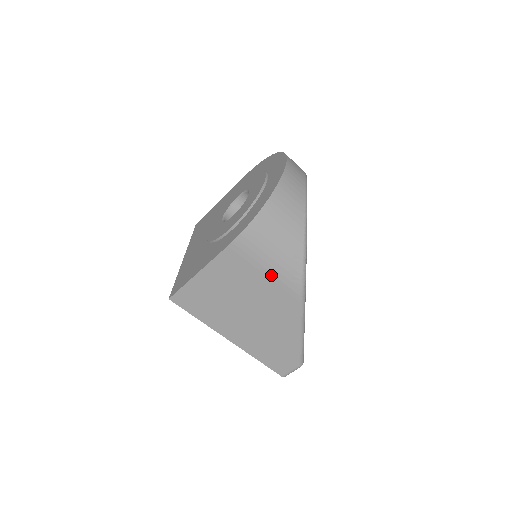
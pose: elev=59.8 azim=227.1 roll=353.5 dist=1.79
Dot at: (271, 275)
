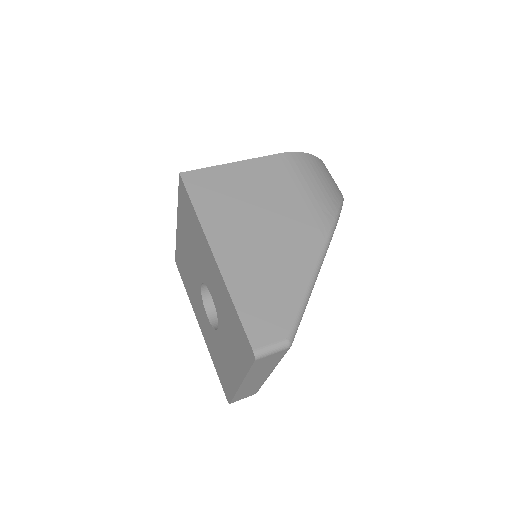
Dot at: (306, 197)
